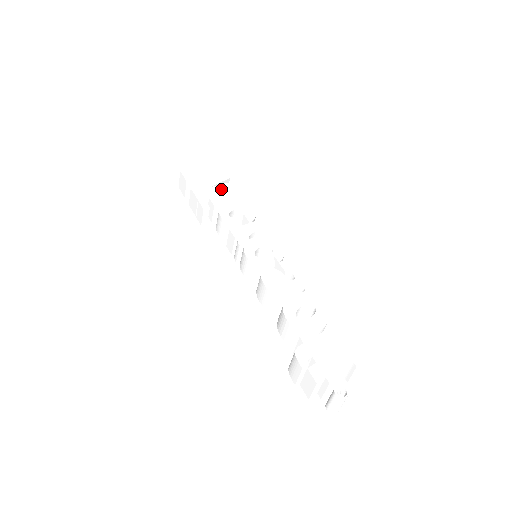
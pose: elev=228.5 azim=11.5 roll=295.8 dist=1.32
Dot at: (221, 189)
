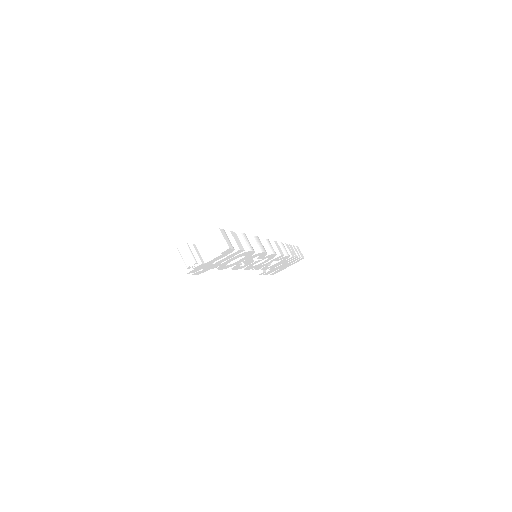
Dot at: occluded
